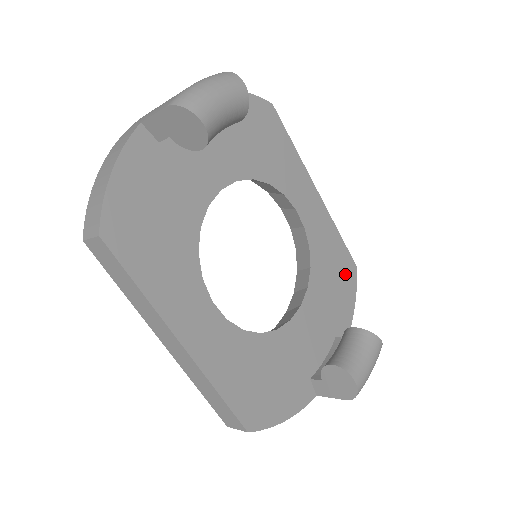
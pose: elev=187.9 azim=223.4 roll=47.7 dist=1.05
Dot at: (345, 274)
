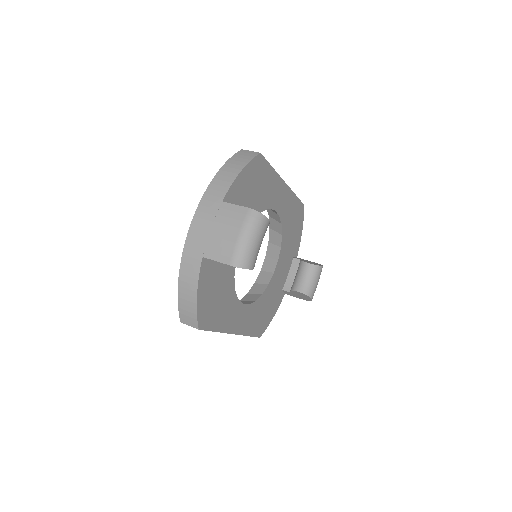
Dot at: (298, 217)
